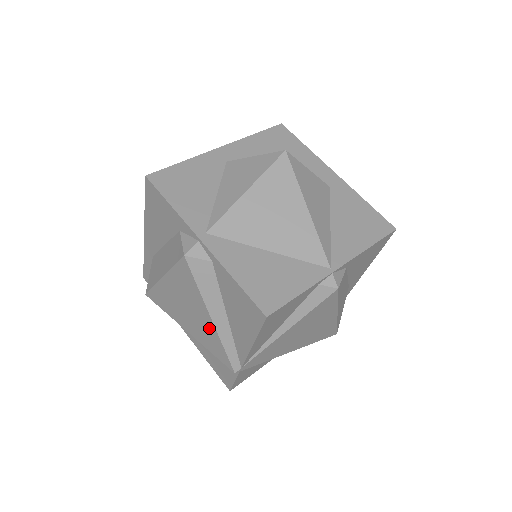
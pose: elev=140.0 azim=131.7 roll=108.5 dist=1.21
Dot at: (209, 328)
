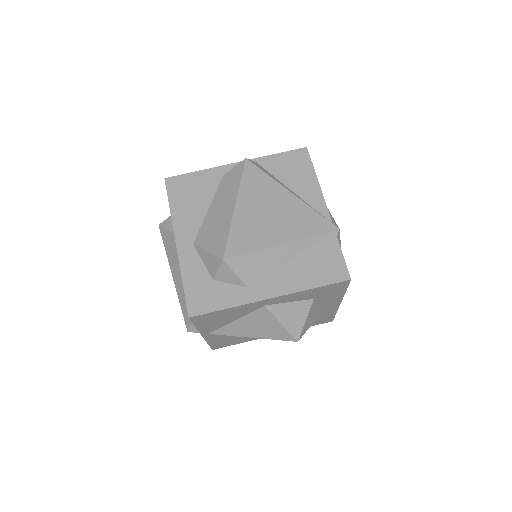
Dot at: occluded
